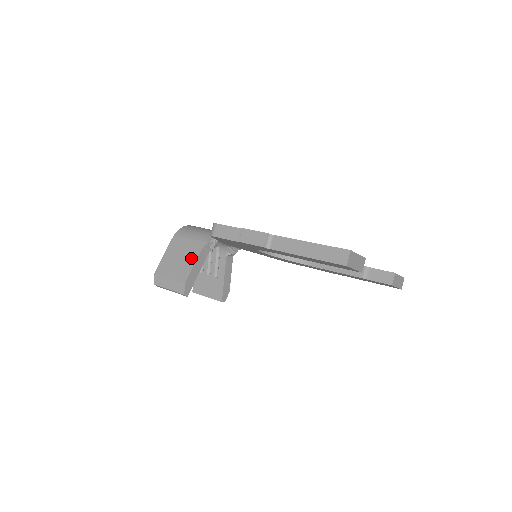
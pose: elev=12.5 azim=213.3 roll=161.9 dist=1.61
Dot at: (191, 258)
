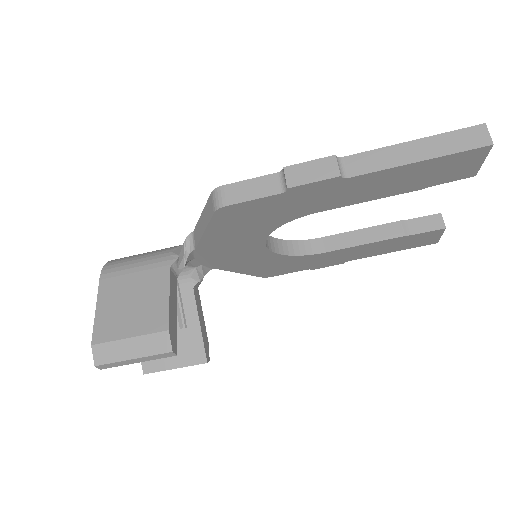
Dot at: (157, 290)
